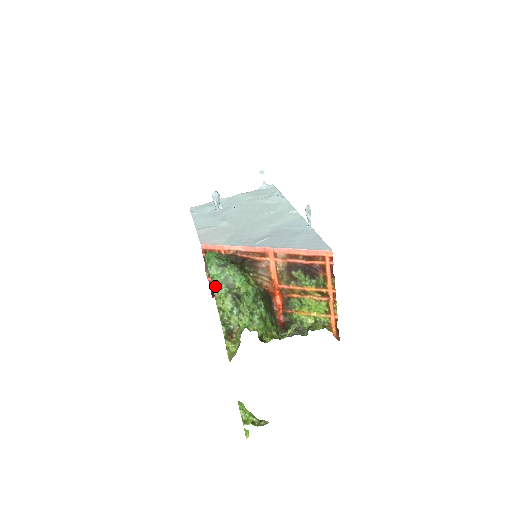
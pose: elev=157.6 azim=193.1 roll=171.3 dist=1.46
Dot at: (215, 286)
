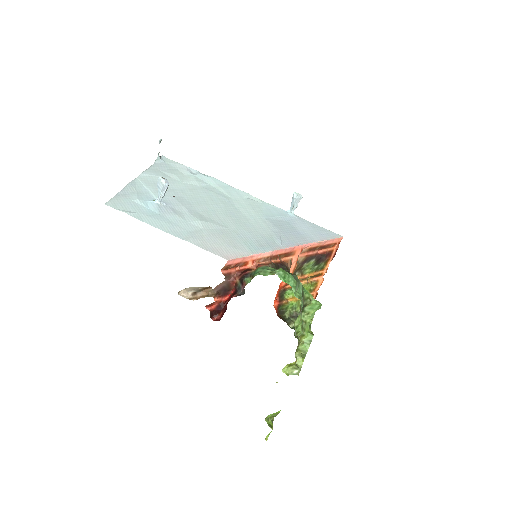
Dot at: occluded
